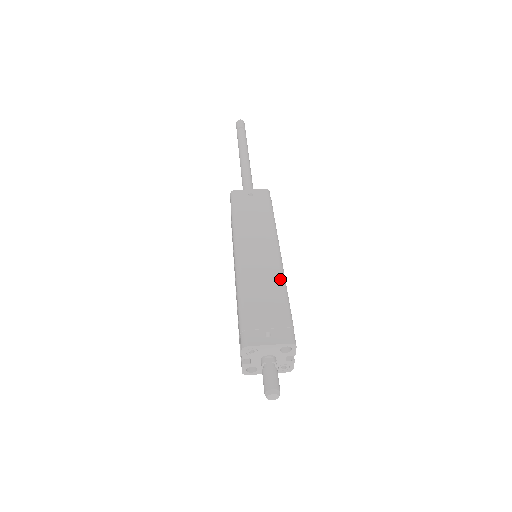
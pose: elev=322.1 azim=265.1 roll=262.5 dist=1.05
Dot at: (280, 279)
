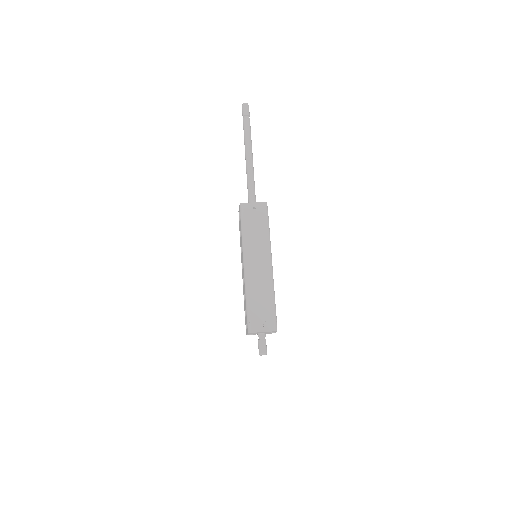
Dot at: (271, 286)
